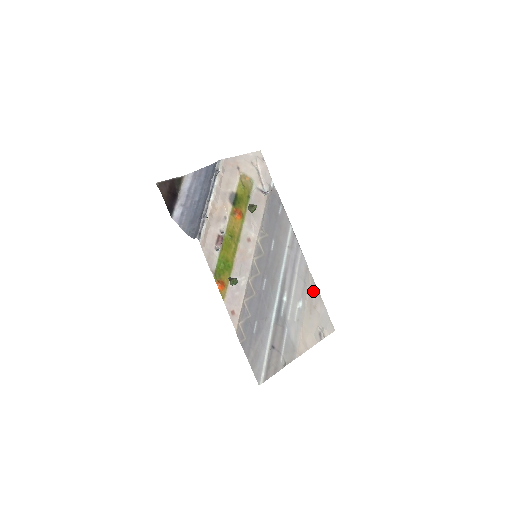
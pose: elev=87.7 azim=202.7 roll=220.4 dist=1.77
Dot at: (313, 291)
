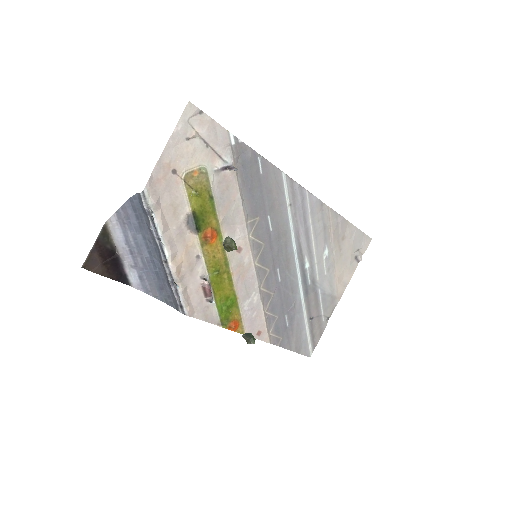
Dot at: (336, 224)
